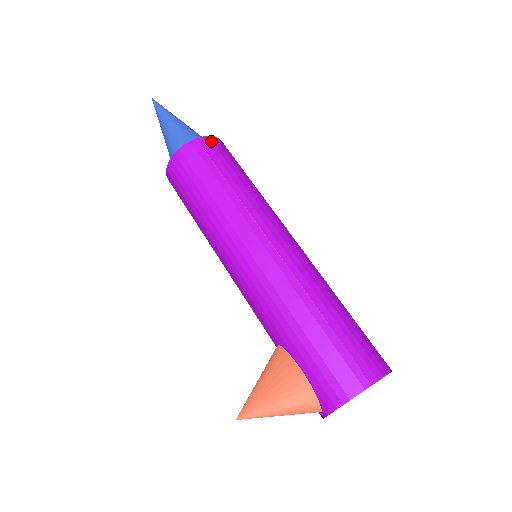
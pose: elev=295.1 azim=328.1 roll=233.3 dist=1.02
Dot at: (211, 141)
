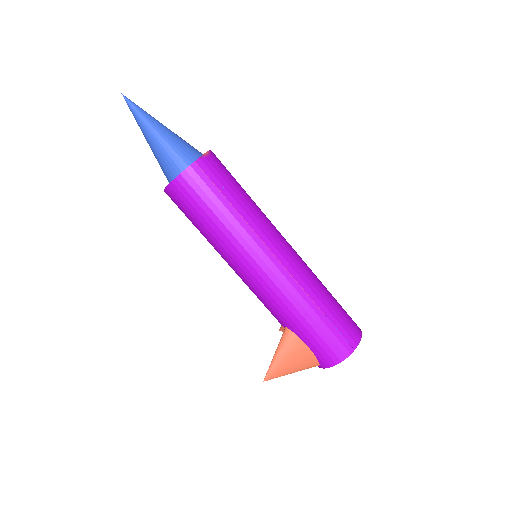
Dot at: (207, 160)
